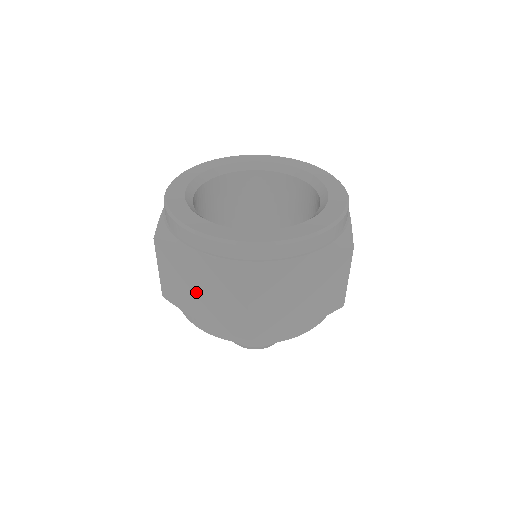
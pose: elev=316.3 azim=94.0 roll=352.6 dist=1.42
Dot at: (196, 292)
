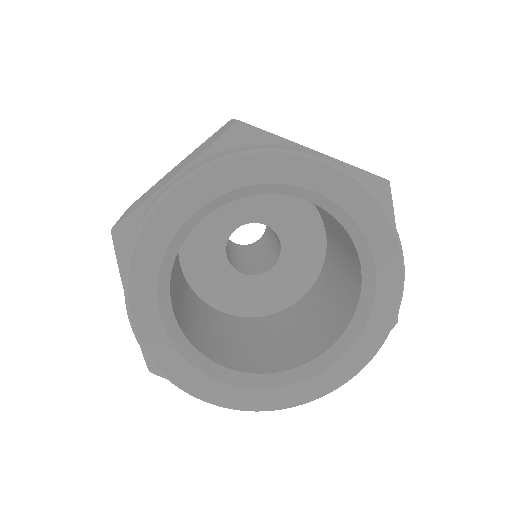
Dot at: occluded
